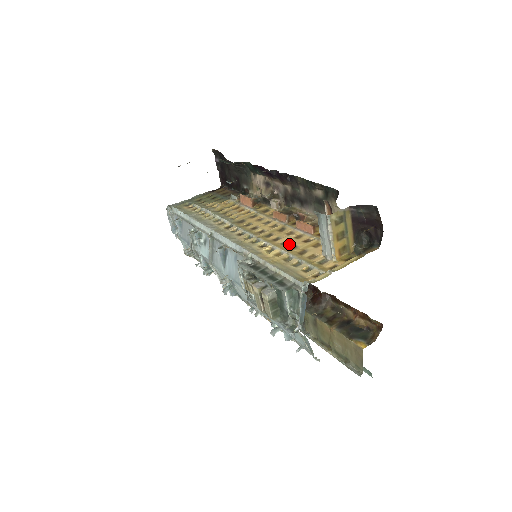
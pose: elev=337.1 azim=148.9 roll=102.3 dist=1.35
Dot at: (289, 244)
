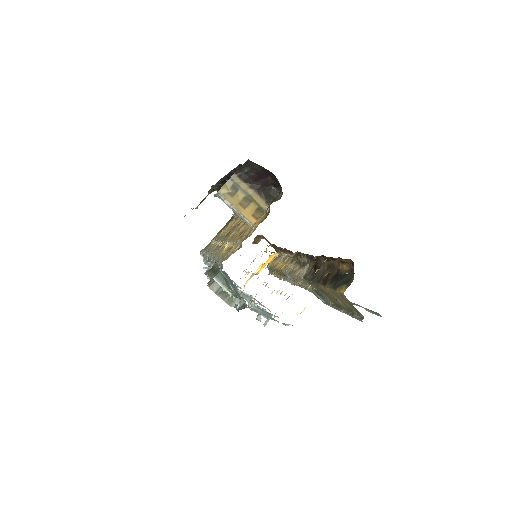
Dot at: (240, 233)
